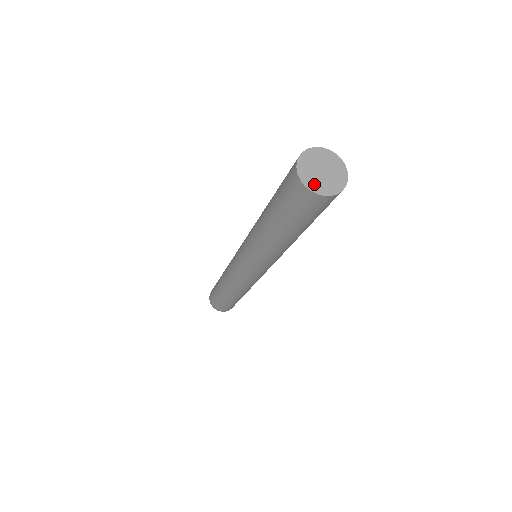
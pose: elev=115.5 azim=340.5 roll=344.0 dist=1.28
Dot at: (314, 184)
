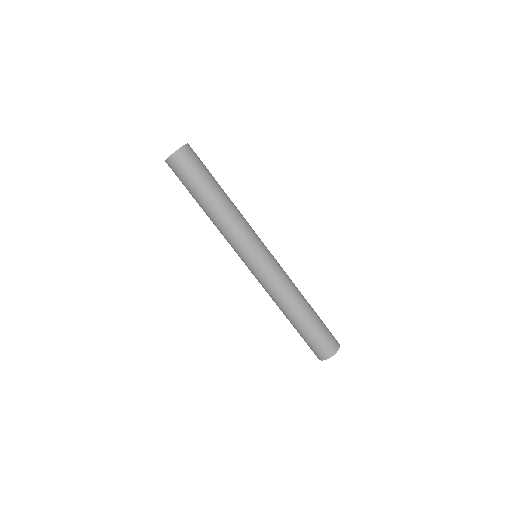
Dot at: (172, 155)
